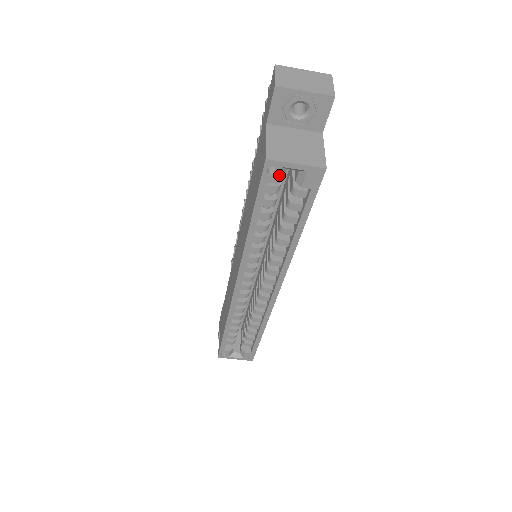
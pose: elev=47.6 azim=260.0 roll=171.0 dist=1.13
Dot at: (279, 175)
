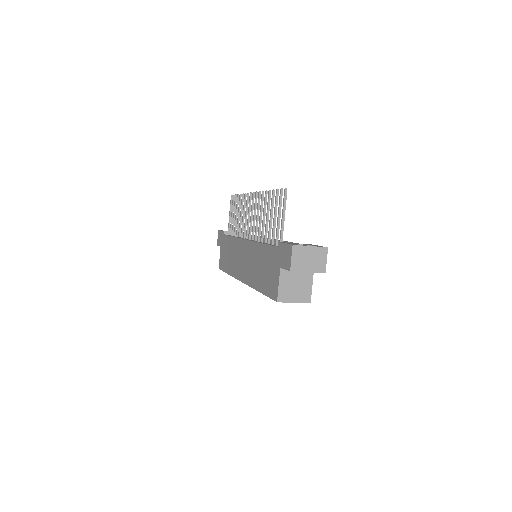
Dot at: occluded
